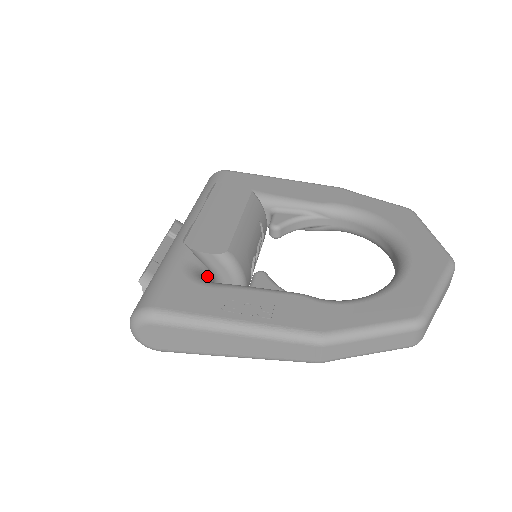
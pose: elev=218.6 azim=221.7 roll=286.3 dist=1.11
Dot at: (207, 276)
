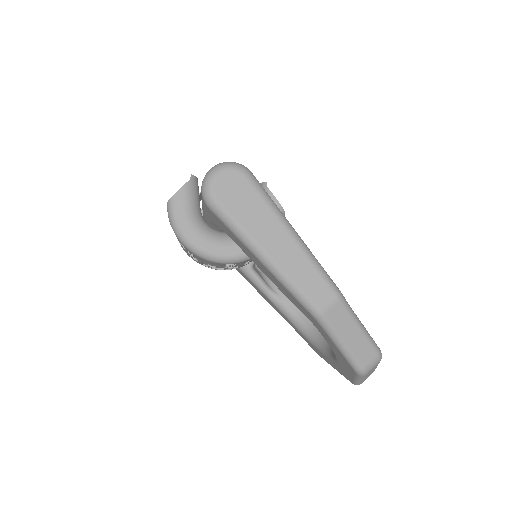
Dot at: occluded
